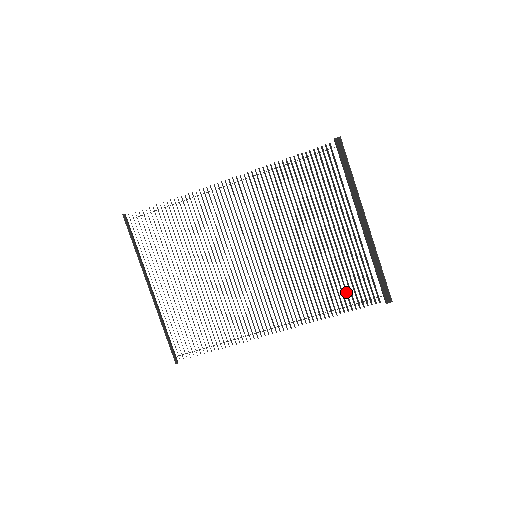
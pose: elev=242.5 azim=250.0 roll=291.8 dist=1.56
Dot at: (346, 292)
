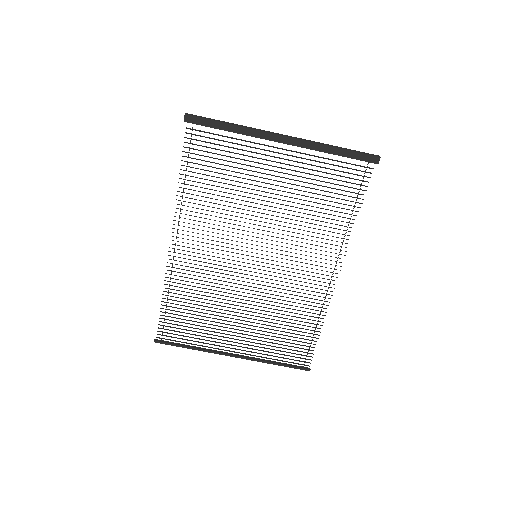
Dot at: occluded
